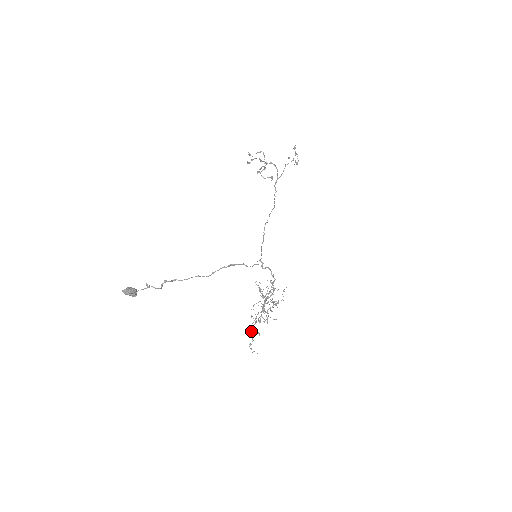
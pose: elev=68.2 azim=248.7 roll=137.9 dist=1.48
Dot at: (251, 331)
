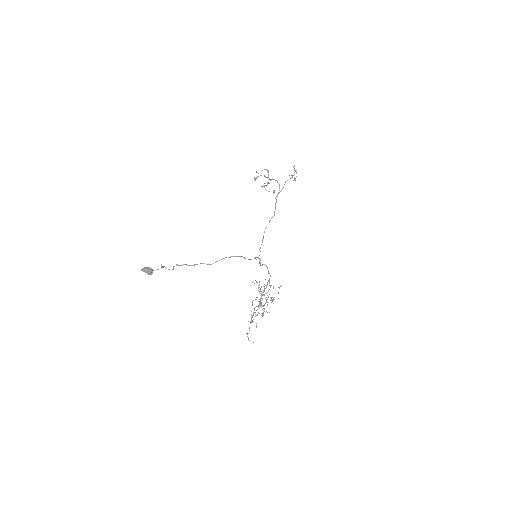
Dot at: occluded
